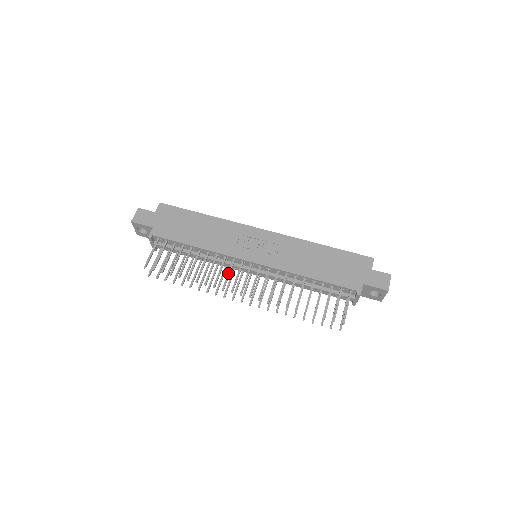
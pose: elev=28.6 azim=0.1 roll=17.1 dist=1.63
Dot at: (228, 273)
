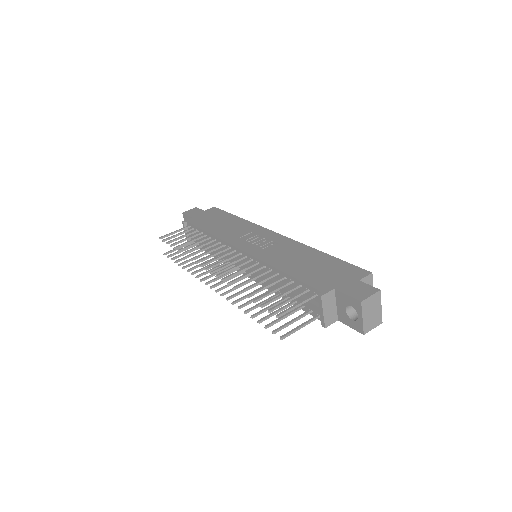
Dot at: occluded
